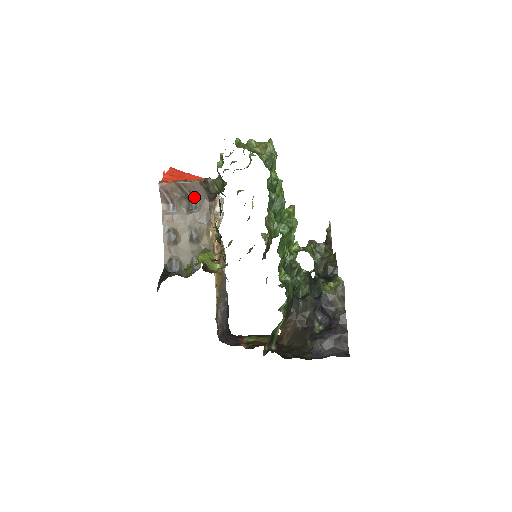
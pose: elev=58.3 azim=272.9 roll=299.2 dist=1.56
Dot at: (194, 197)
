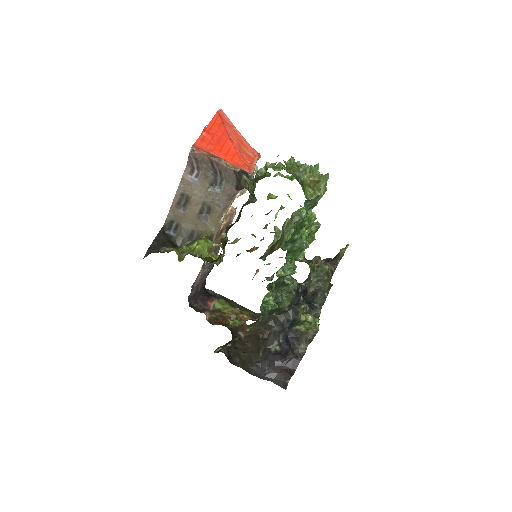
Dot at: (222, 177)
